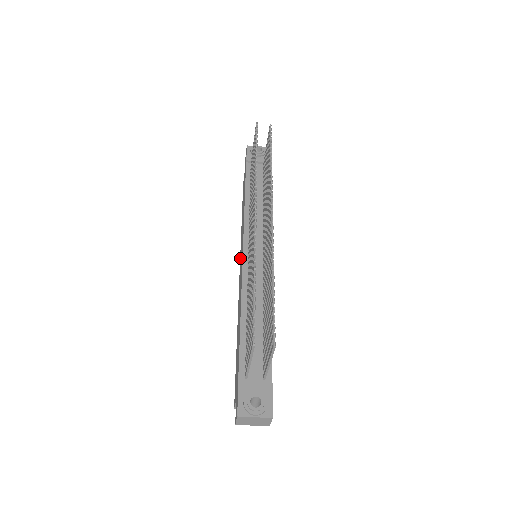
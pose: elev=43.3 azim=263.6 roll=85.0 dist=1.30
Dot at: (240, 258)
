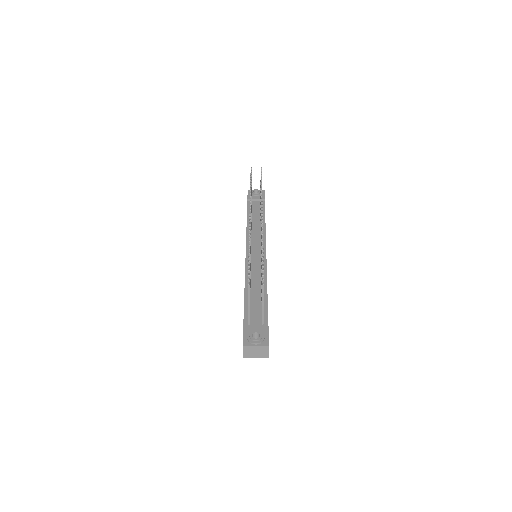
Dot at: occluded
